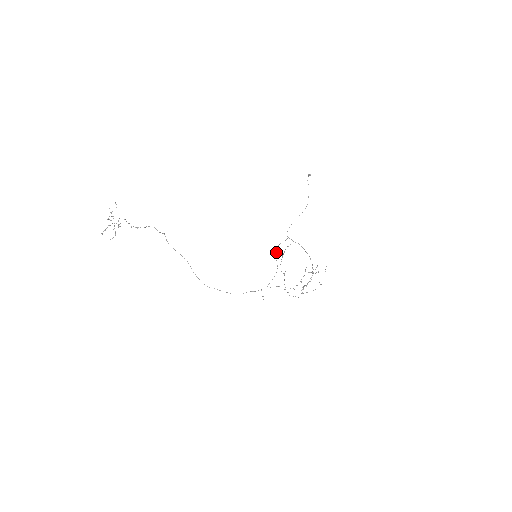
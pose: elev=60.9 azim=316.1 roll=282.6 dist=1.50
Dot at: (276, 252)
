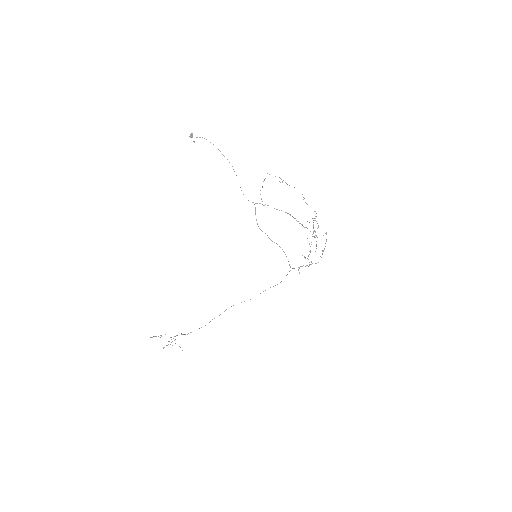
Dot at: occluded
